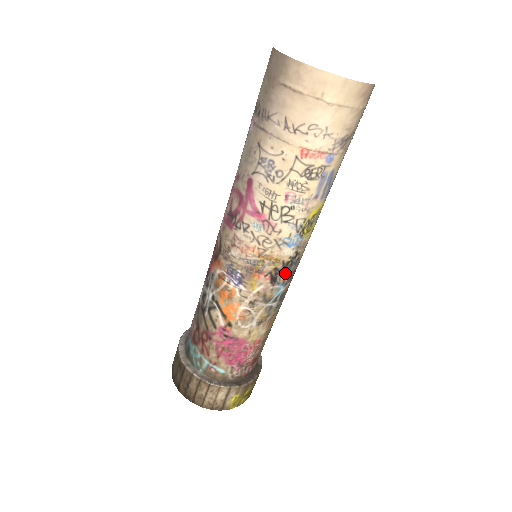
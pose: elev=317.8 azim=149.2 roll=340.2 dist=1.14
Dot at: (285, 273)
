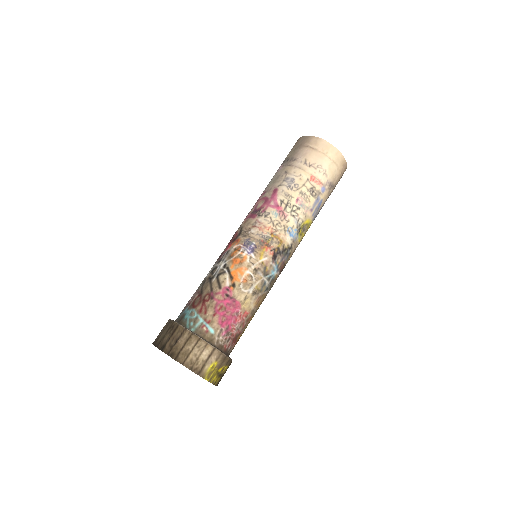
Dot at: (281, 257)
